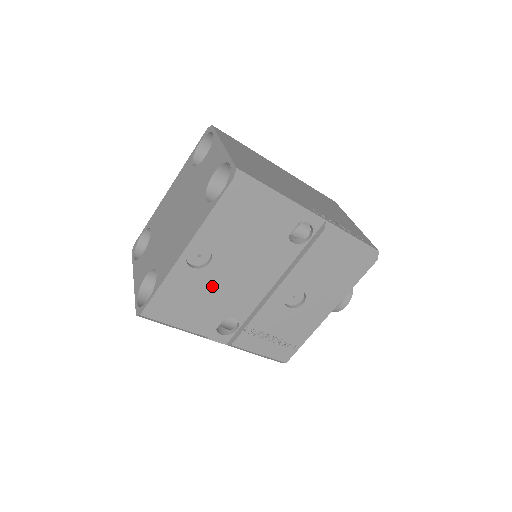
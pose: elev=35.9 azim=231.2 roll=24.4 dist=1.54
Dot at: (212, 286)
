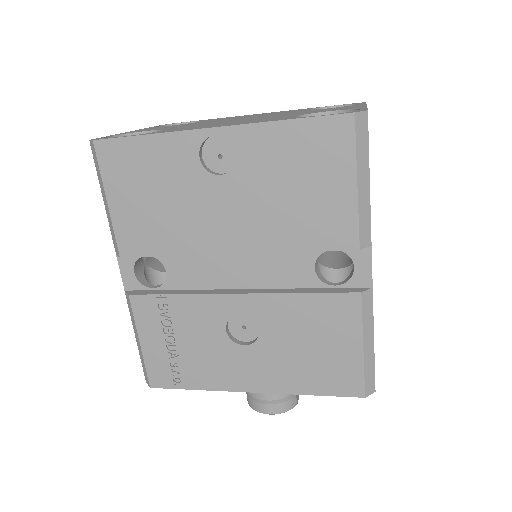
Dot at: (191, 204)
